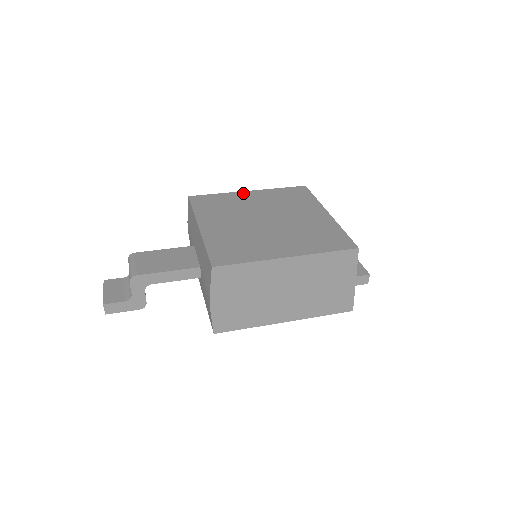
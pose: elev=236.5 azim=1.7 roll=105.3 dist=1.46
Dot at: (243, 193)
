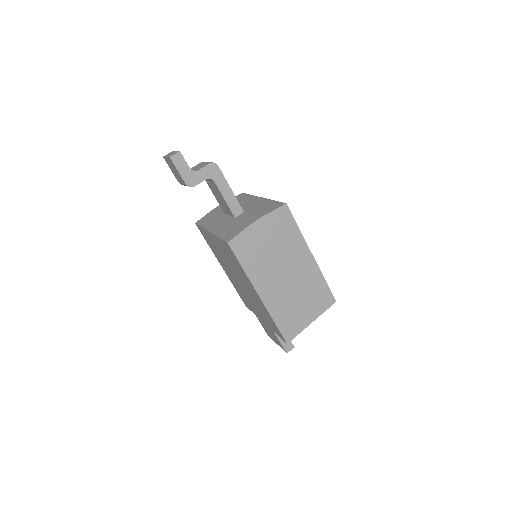
Dot at: occluded
